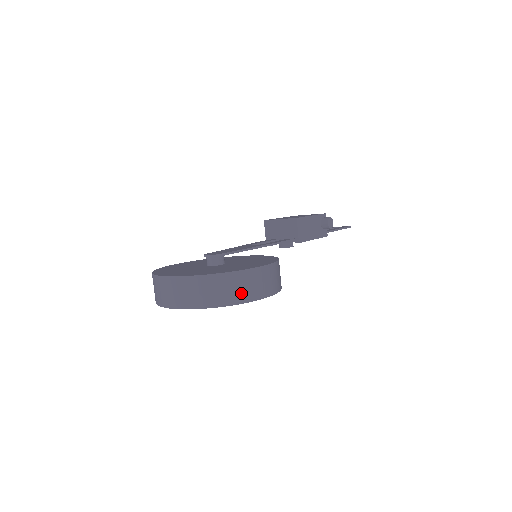
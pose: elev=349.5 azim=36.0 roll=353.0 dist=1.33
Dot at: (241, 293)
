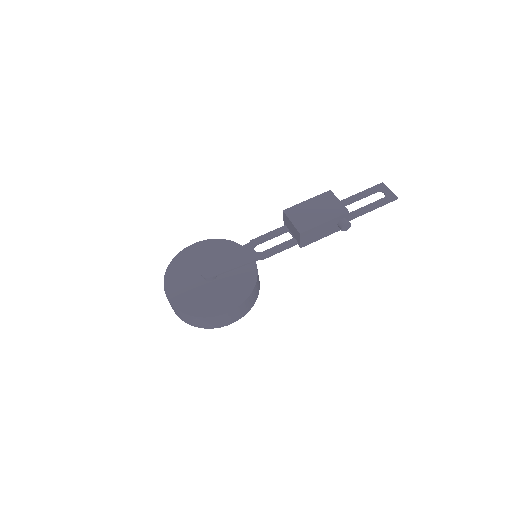
Dot at: (206, 325)
